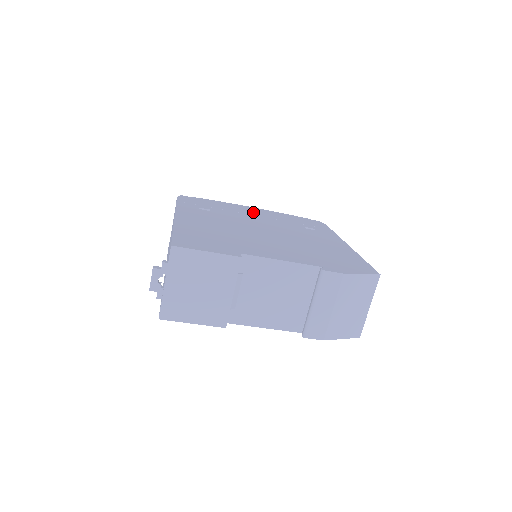
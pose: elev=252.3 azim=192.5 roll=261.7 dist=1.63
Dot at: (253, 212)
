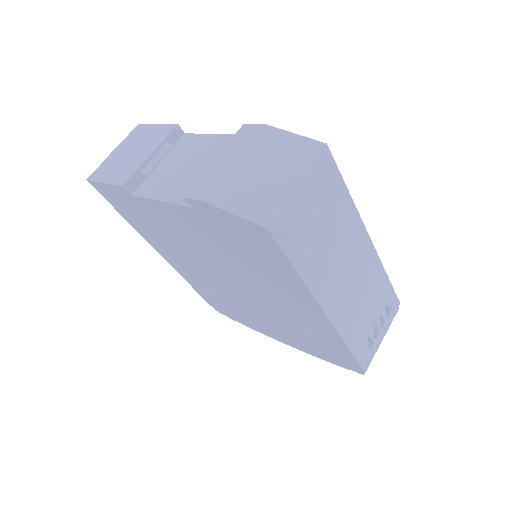
Dot at: occluded
